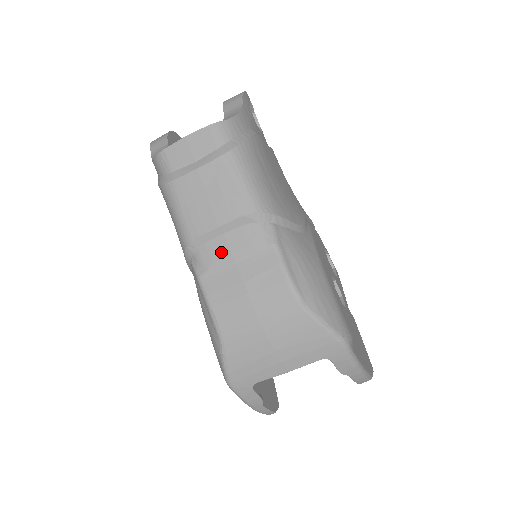
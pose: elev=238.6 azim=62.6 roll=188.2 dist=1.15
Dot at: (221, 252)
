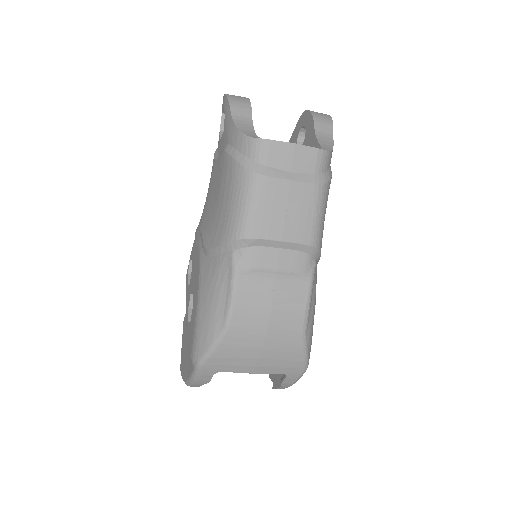
Dot at: (269, 262)
